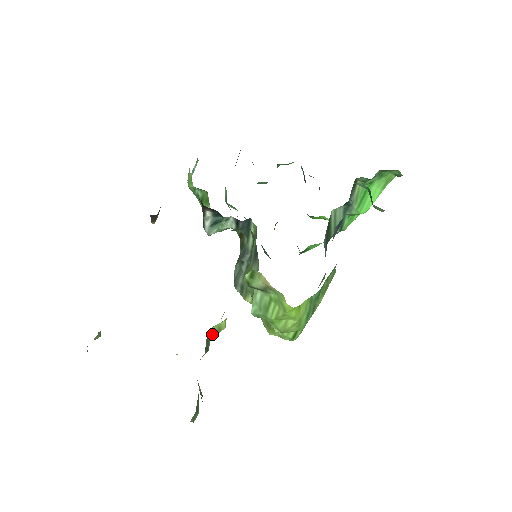
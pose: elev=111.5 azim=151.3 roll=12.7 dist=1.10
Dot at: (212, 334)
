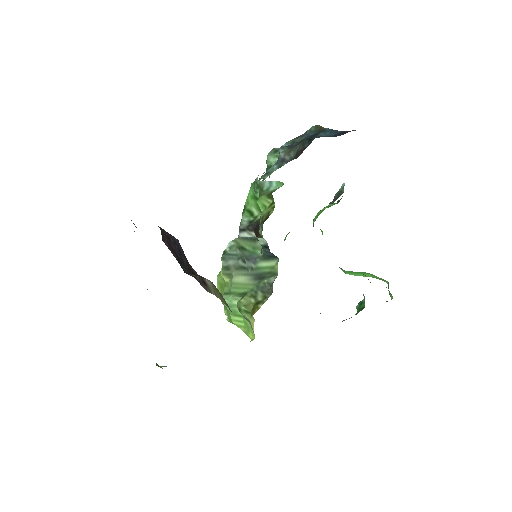
Dot at: occluded
